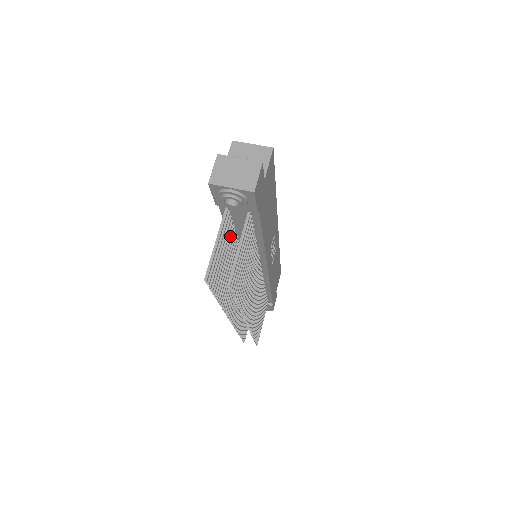
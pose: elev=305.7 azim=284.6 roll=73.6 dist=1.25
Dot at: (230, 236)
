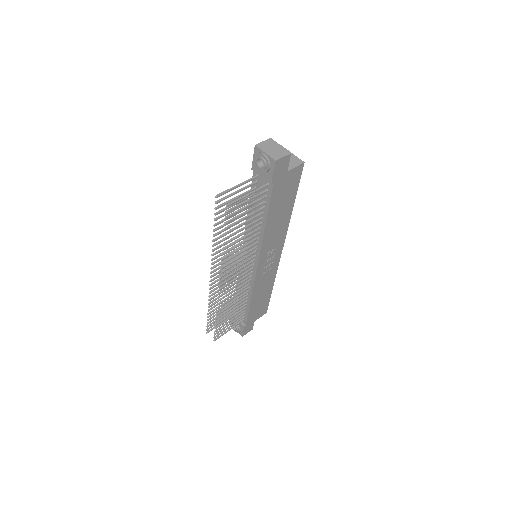
Dot at: (248, 202)
